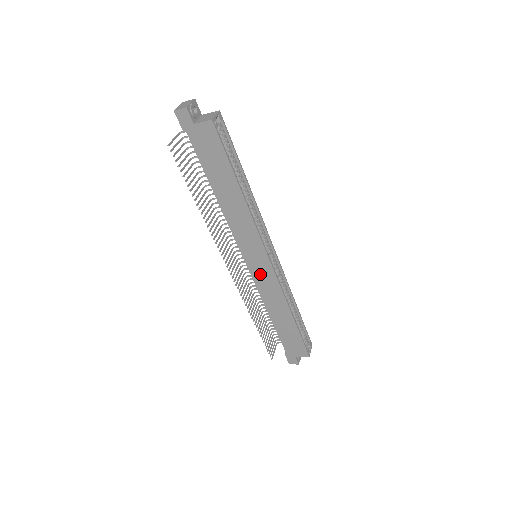
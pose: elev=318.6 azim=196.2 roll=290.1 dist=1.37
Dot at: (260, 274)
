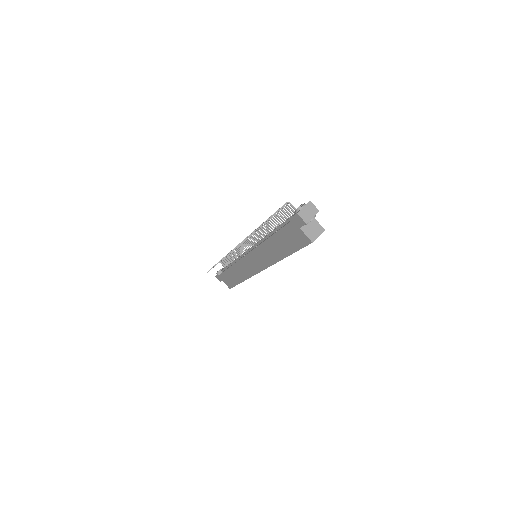
Dot at: (248, 264)
